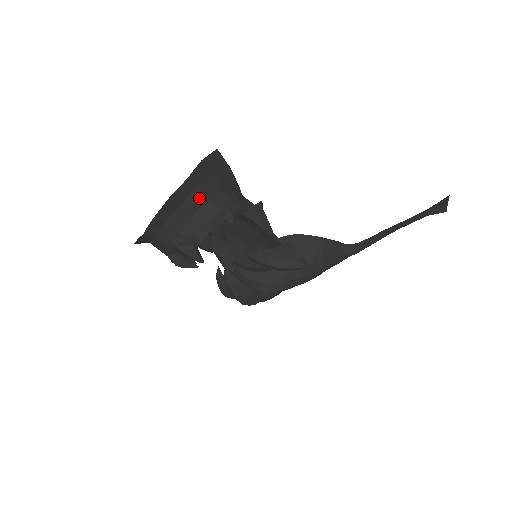
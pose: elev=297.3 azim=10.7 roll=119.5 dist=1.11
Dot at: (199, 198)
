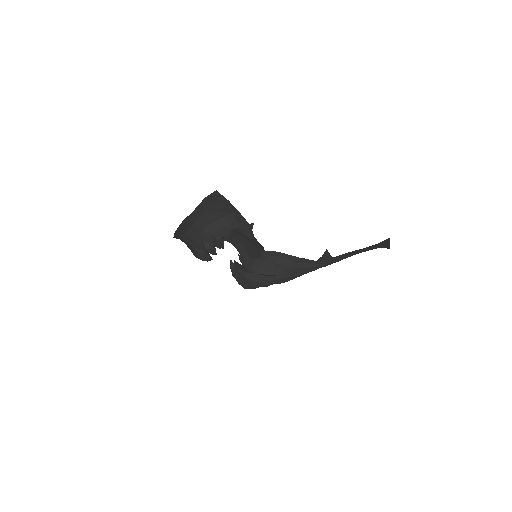
Dot at: (205, 221)
